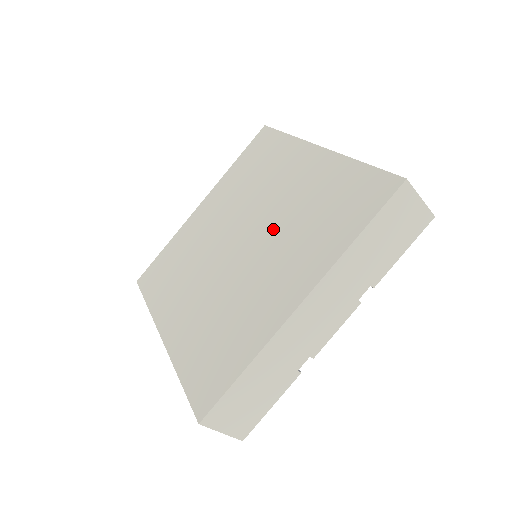
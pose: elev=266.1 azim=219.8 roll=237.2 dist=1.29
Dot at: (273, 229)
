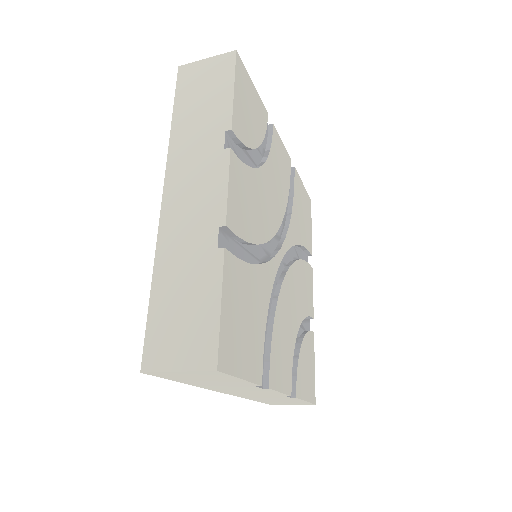
Dot at: occluded
